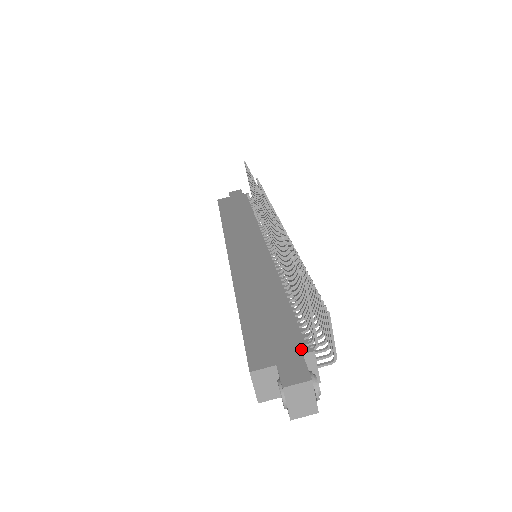
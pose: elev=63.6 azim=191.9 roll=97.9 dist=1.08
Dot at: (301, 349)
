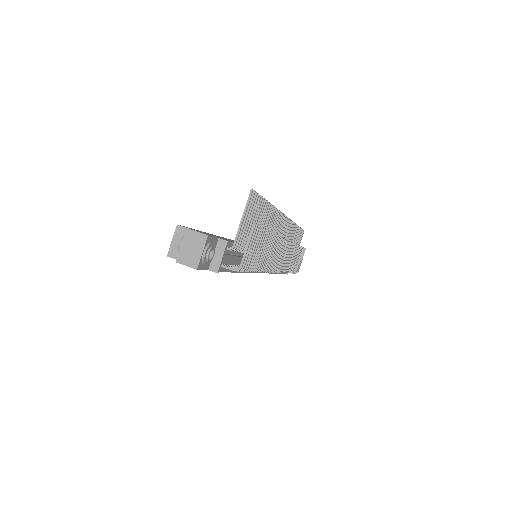
Dot at: occluded
